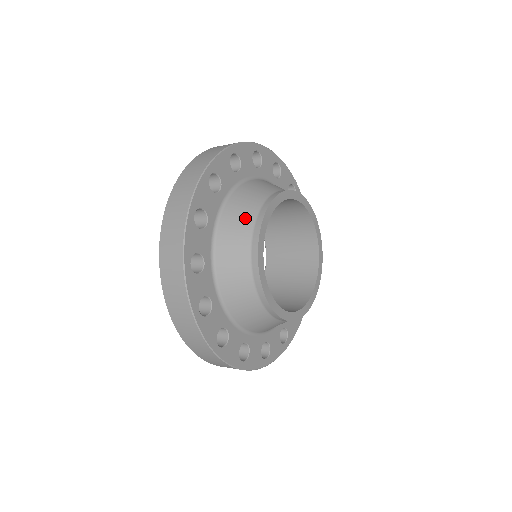
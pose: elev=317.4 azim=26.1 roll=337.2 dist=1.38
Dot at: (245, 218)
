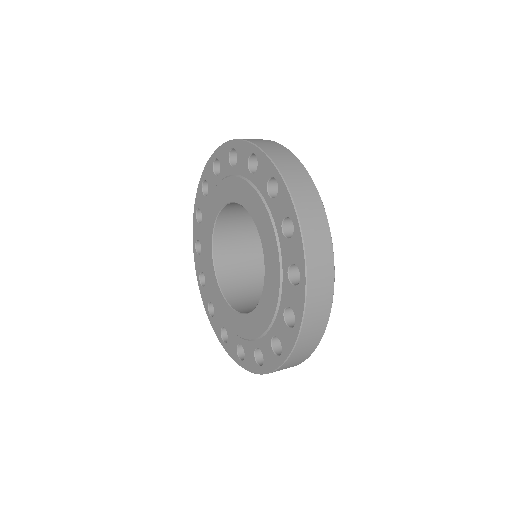
Dot at: occluded
